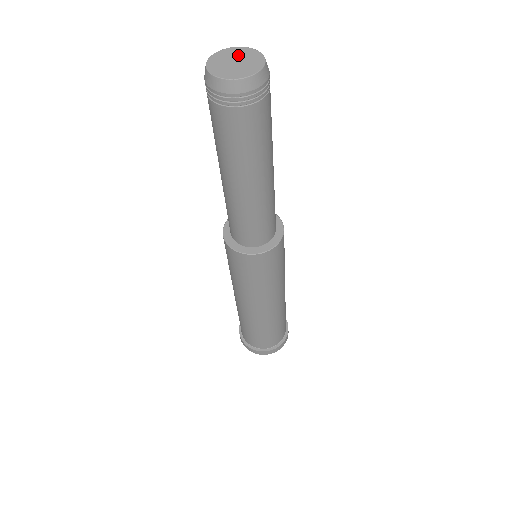
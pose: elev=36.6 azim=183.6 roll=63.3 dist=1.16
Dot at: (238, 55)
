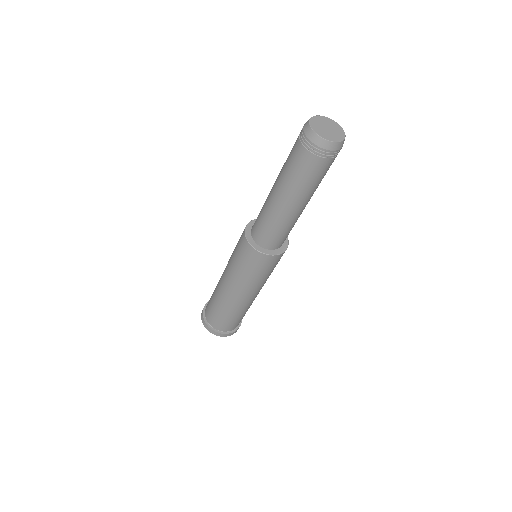
Dot at: (332, 126)
